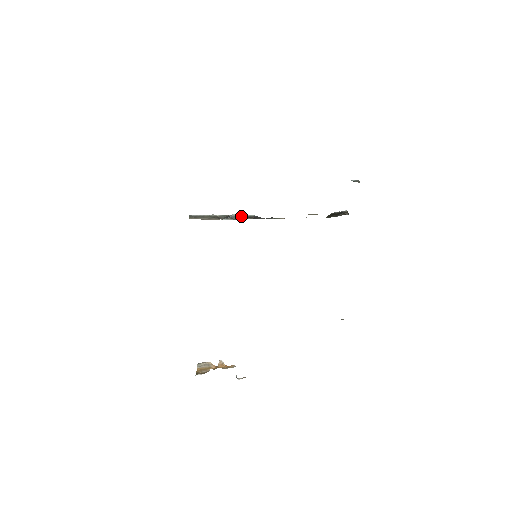
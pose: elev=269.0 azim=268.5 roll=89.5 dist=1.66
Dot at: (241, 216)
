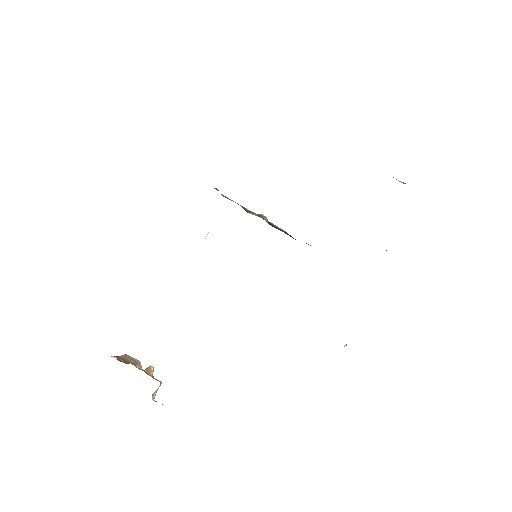
Dot at: (271, 223)
